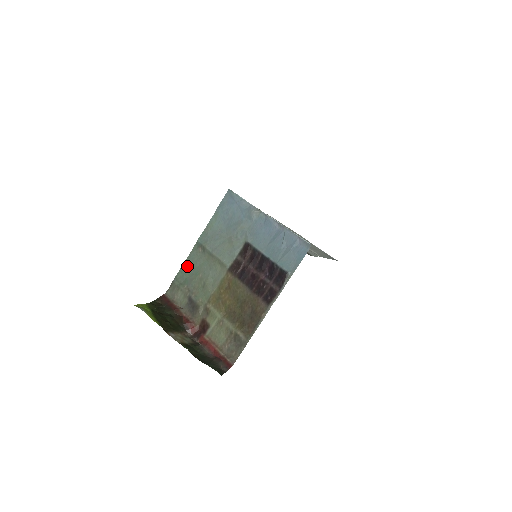
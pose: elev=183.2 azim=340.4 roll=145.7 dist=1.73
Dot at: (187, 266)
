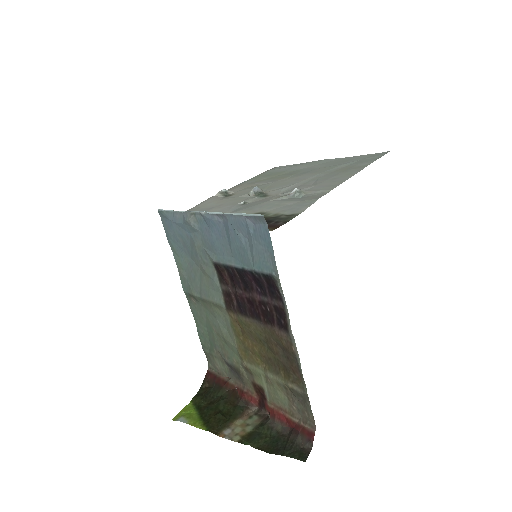
Dot at: (199, 326)
